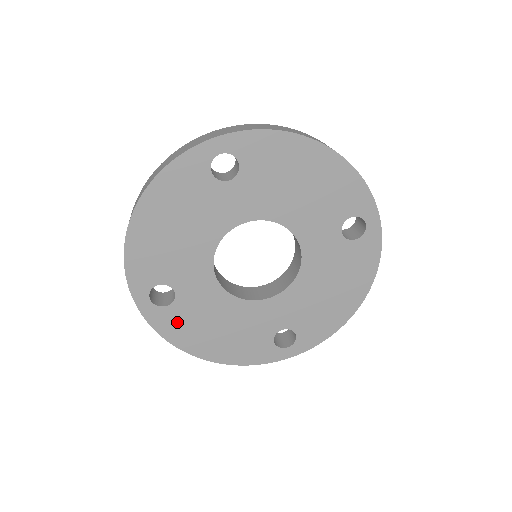
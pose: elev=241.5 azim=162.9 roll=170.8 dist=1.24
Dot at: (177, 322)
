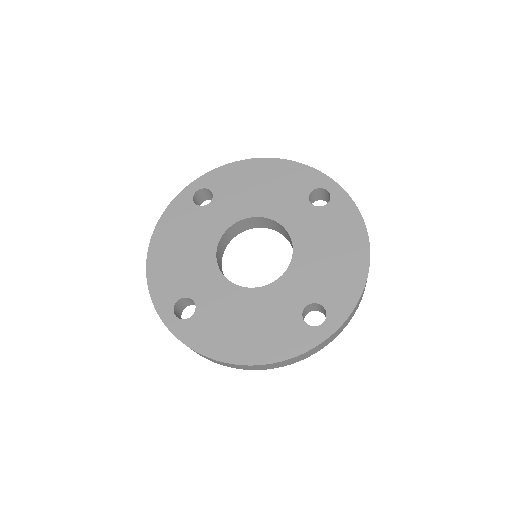
Dot at: (204, 330)
